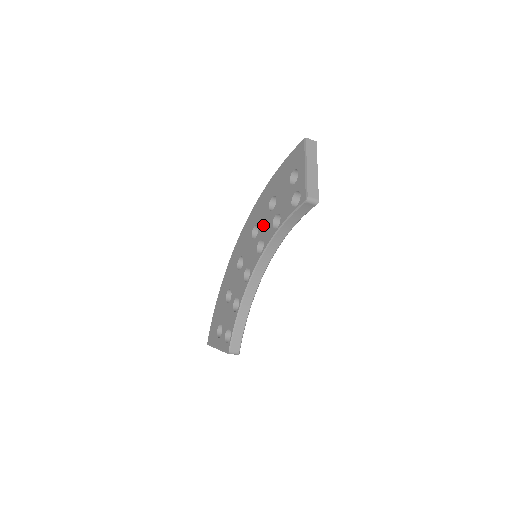
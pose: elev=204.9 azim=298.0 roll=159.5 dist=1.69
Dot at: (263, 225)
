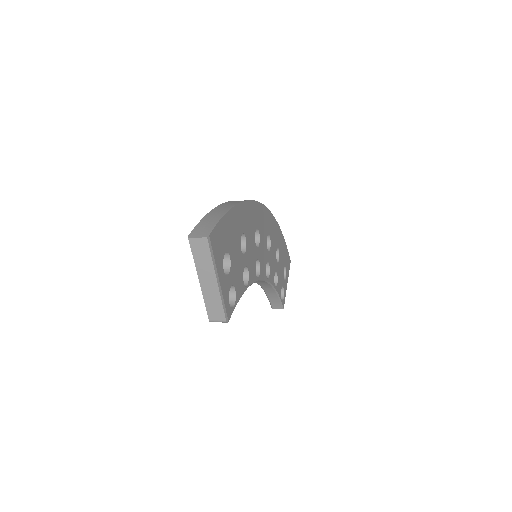
Dot at: occluded
